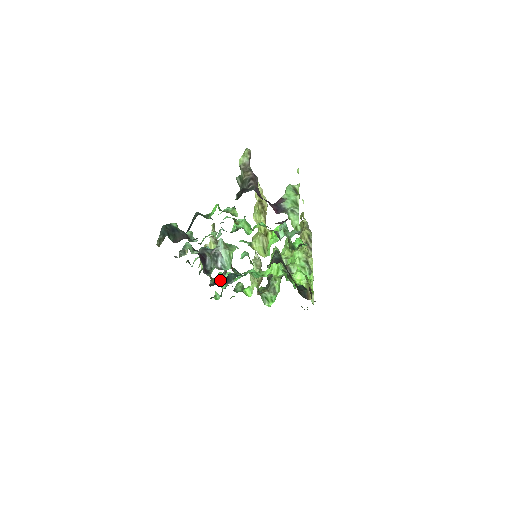
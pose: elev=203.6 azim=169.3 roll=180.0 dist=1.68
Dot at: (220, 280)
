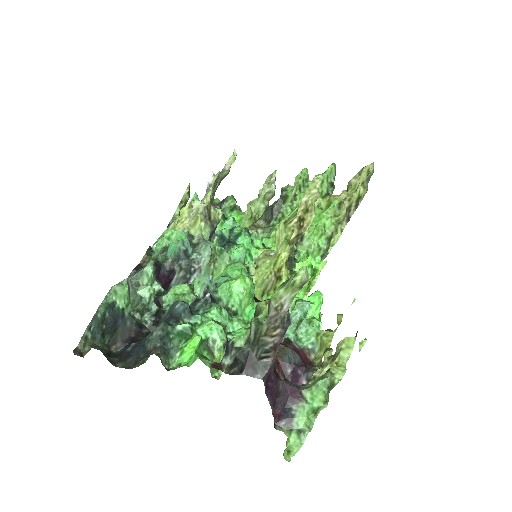
Dot at: occluded
